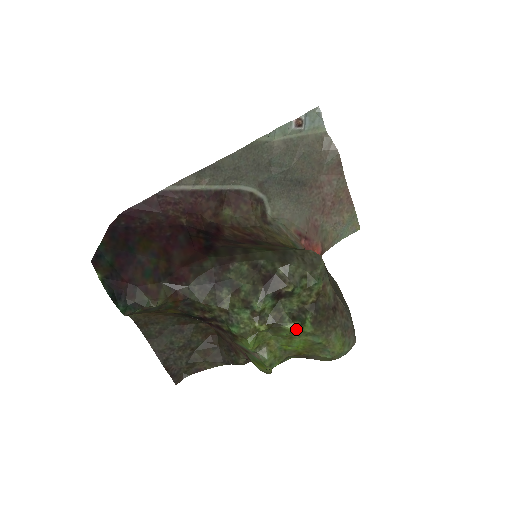
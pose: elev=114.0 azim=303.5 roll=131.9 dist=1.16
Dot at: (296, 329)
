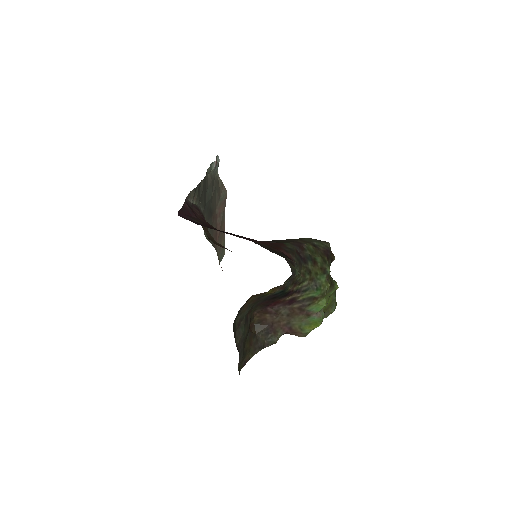
Dot at: (338, 287)
